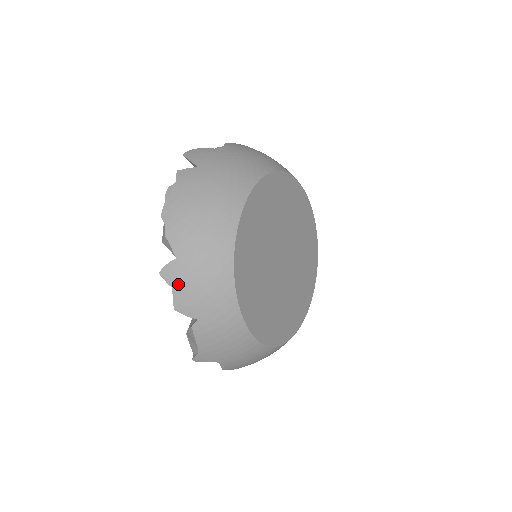
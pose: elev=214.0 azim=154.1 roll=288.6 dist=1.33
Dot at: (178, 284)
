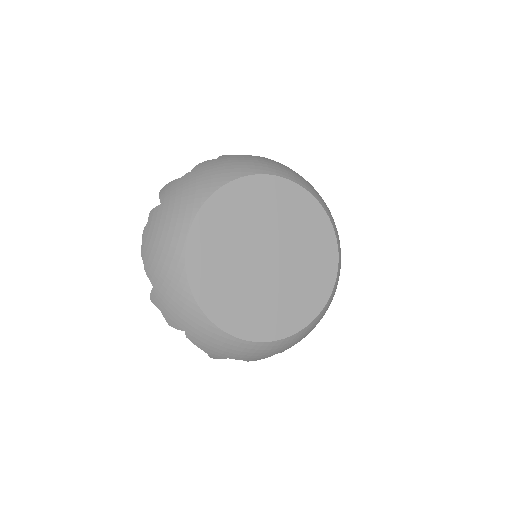
Dot at: (161, 307)
